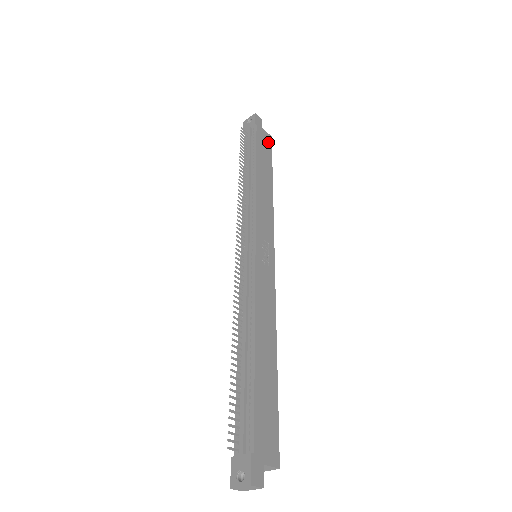
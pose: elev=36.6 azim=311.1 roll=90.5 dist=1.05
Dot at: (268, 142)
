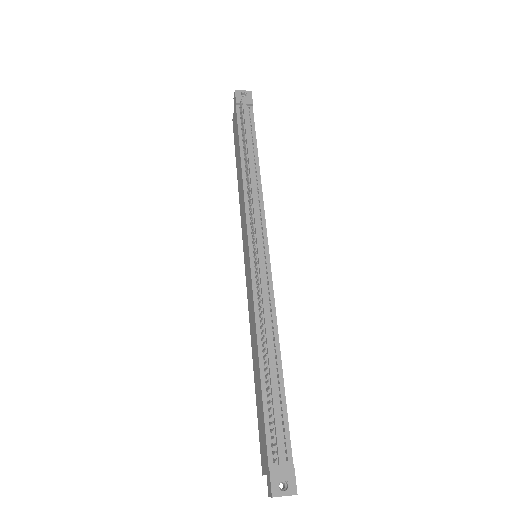
Dot at: occluded
